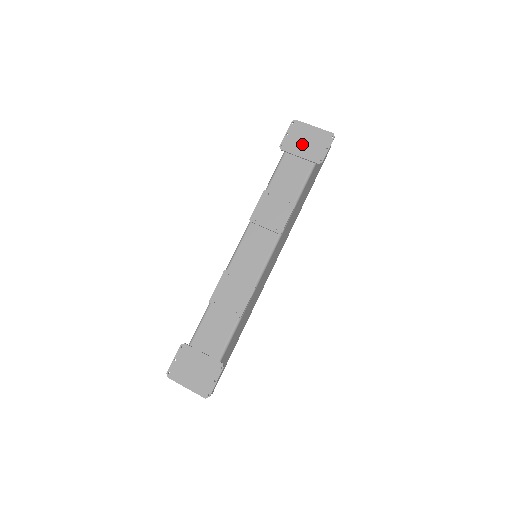
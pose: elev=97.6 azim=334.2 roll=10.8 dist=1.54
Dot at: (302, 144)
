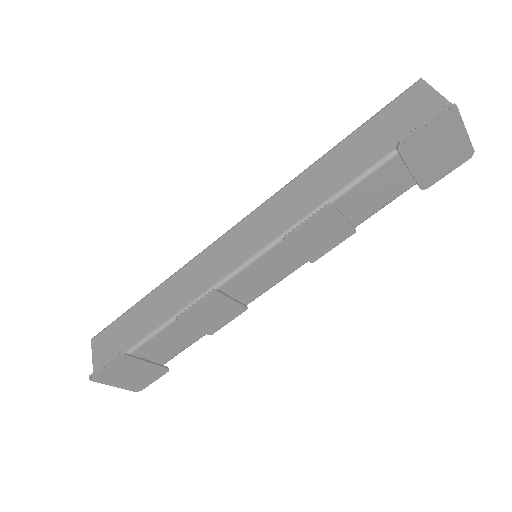
Dot at: (429, 153)
